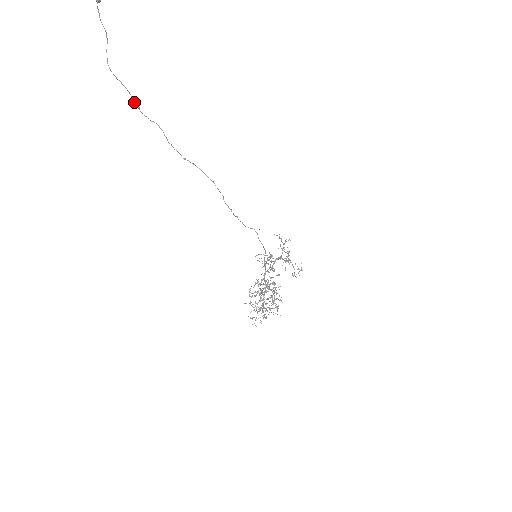
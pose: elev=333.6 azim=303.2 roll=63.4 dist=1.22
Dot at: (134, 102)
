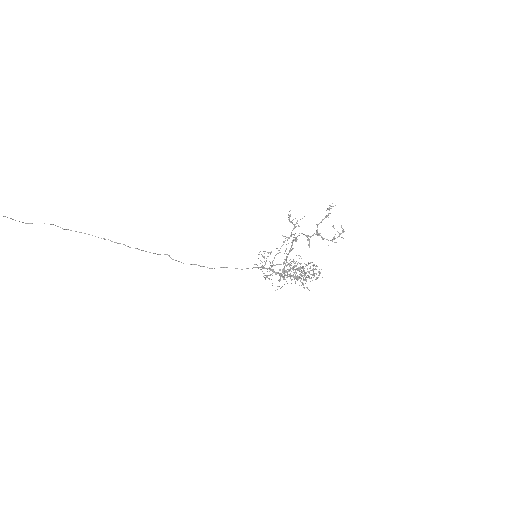
Dot at: occluded
